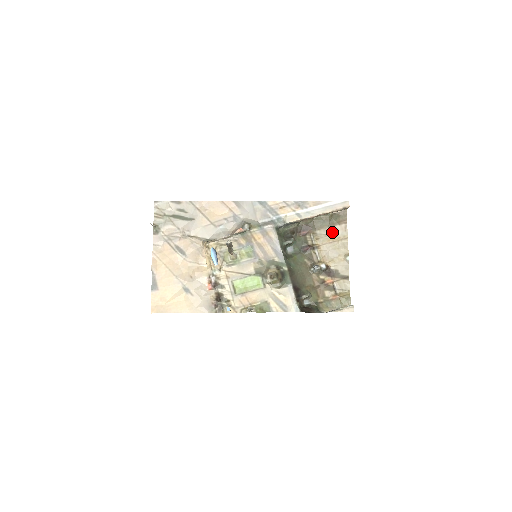
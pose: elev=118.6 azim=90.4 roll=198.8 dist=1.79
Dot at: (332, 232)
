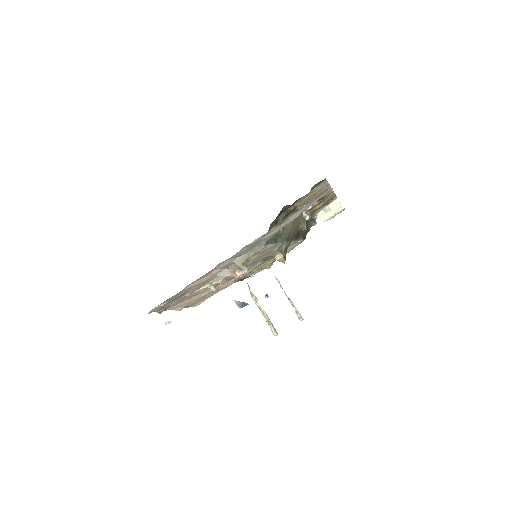
Dot at: (312, 192)
